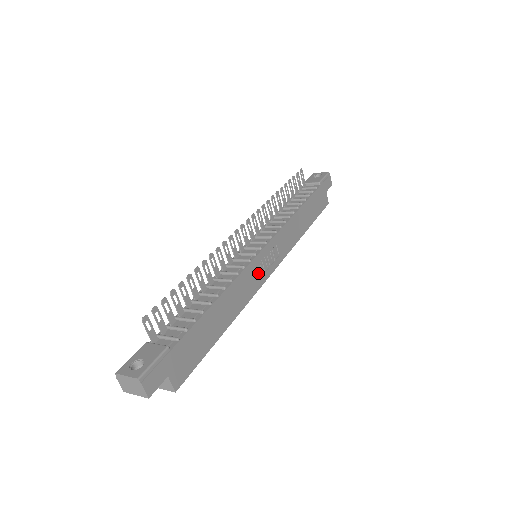
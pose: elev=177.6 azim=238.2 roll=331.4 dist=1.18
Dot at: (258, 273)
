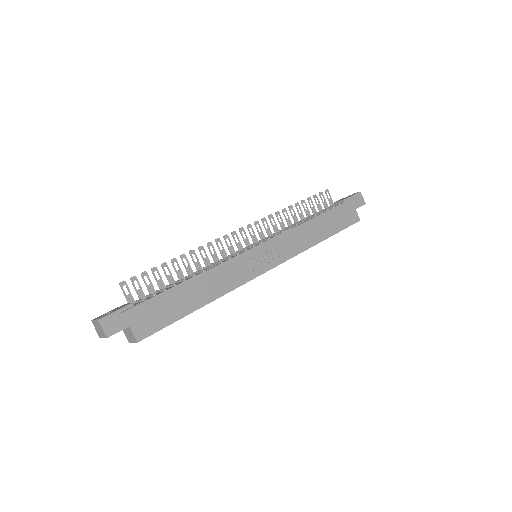
Dot at: (249, 266)
